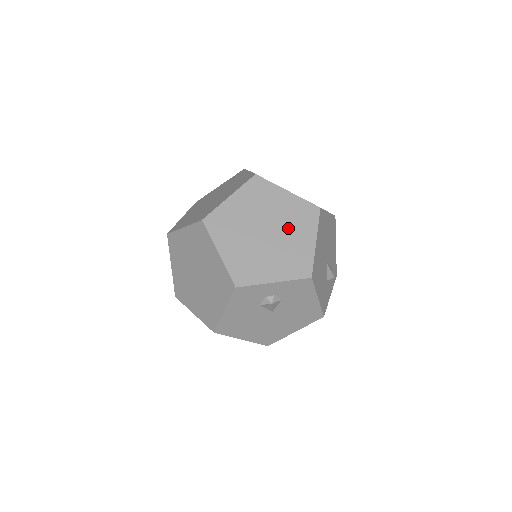
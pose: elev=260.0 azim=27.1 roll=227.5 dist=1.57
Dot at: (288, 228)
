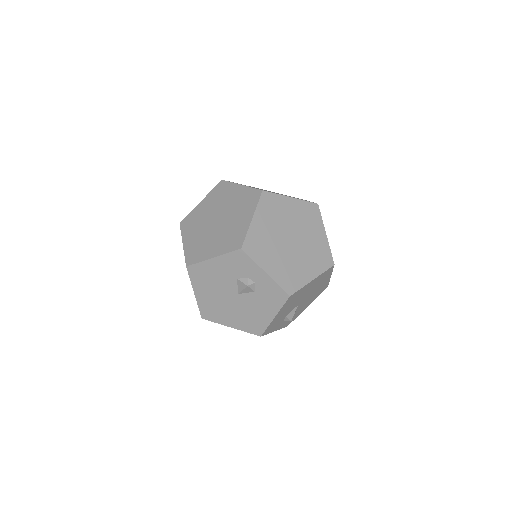
Dot at: (305, 253)
